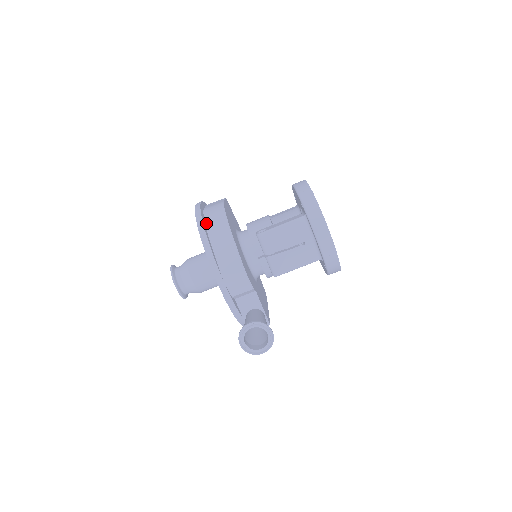
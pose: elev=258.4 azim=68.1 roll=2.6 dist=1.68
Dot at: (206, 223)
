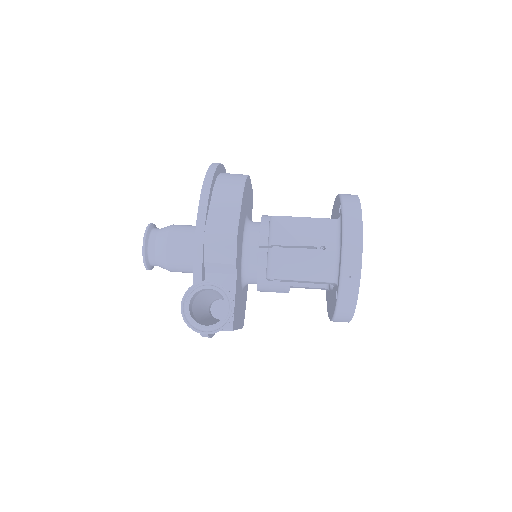
Dot at: (219, 175)
